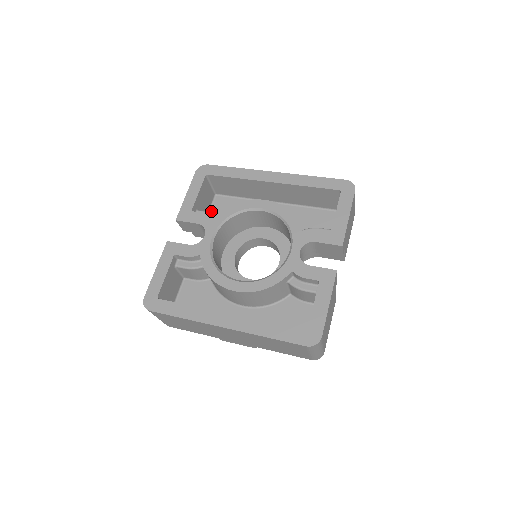
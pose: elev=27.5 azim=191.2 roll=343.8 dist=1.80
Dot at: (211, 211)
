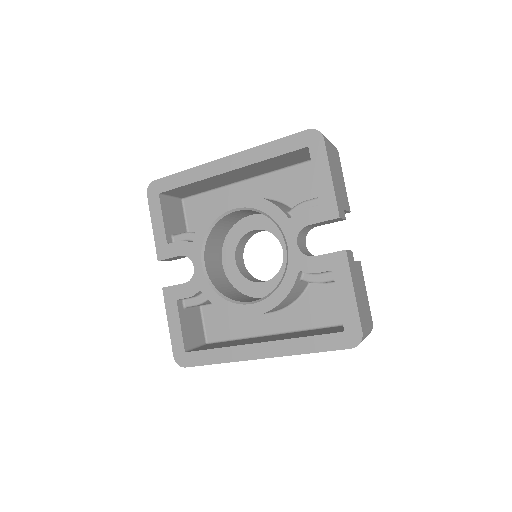
Dot at: (187, 221)
